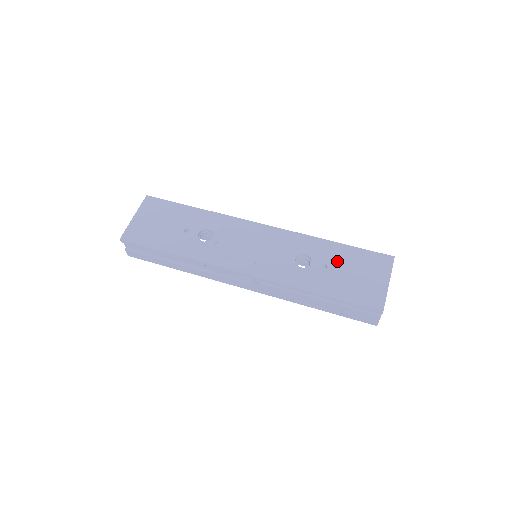
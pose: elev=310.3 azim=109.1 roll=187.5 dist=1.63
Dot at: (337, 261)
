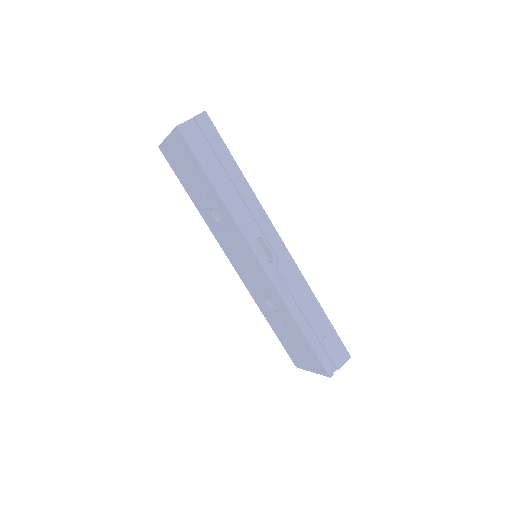
Dot at: (291, 332)
